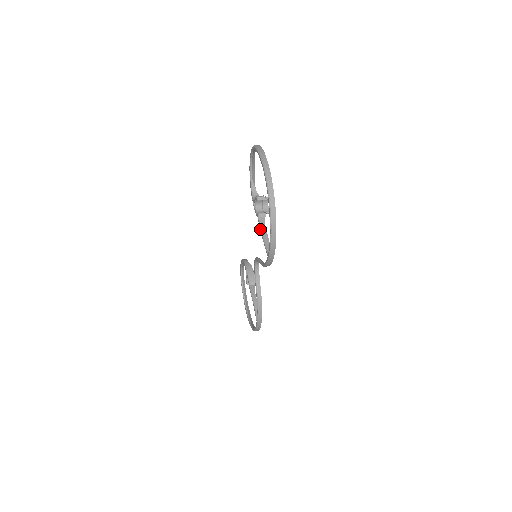
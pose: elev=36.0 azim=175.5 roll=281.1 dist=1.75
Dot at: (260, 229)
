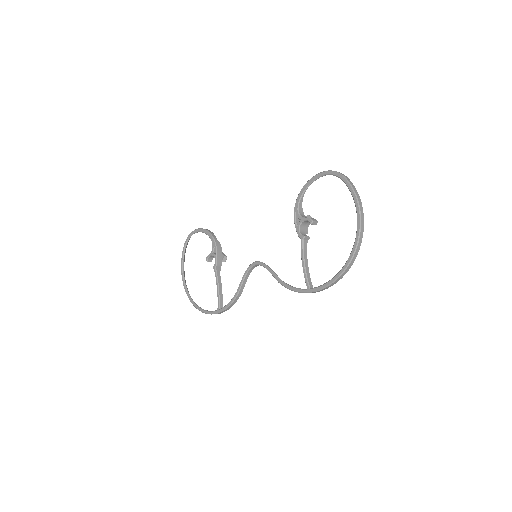
Dot at: (302, 254)
